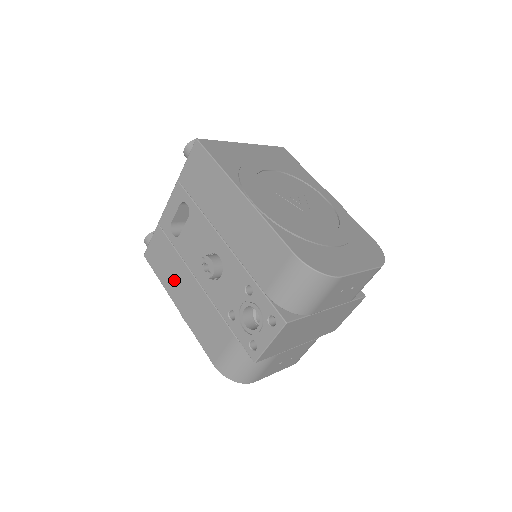
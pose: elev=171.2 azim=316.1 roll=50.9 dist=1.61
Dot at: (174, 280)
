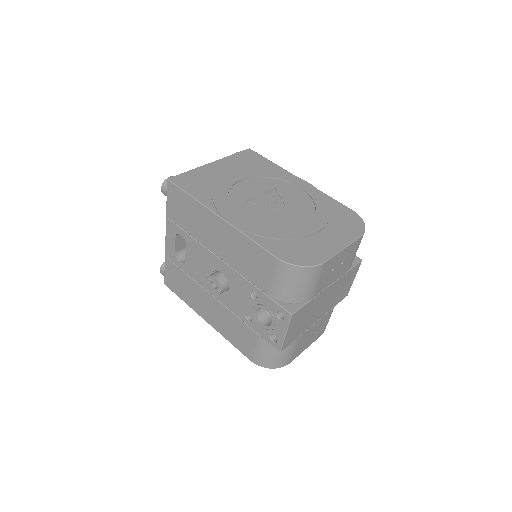
Dot at: (195, 299)
